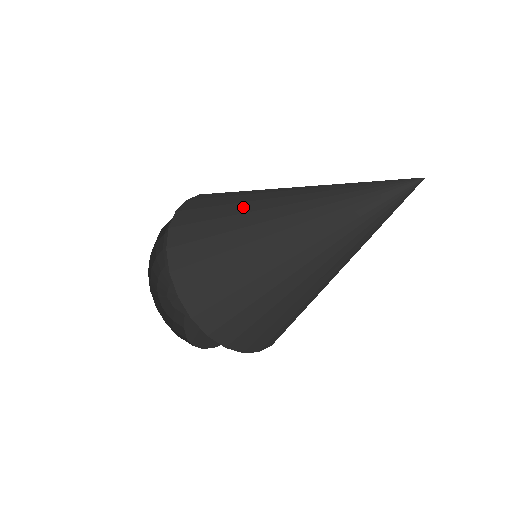
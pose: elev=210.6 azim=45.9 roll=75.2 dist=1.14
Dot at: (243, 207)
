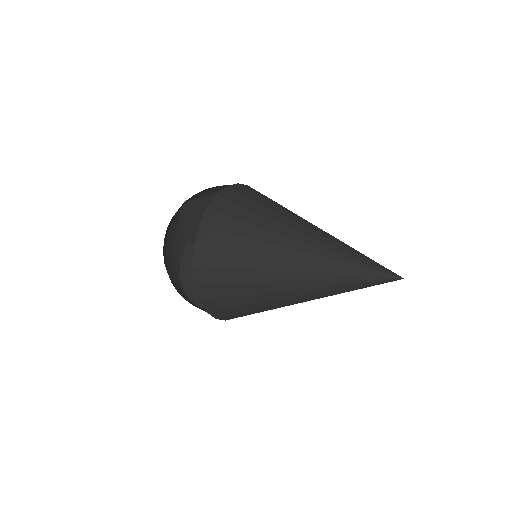
Dot at: (263, 298)
